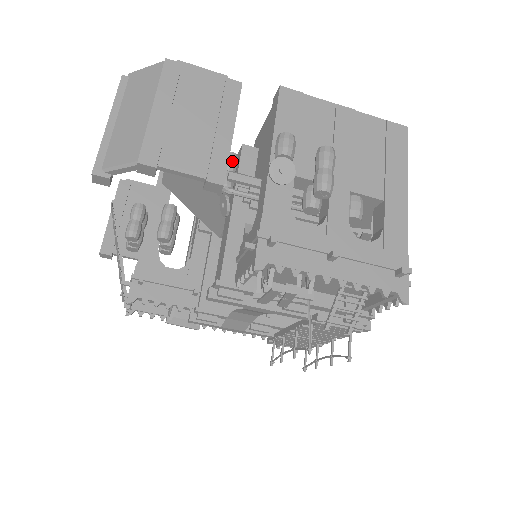
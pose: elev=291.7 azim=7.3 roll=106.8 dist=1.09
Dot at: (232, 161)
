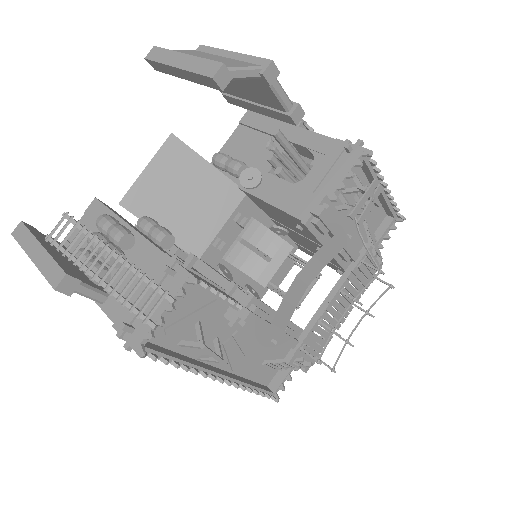
Dot at: occluded
